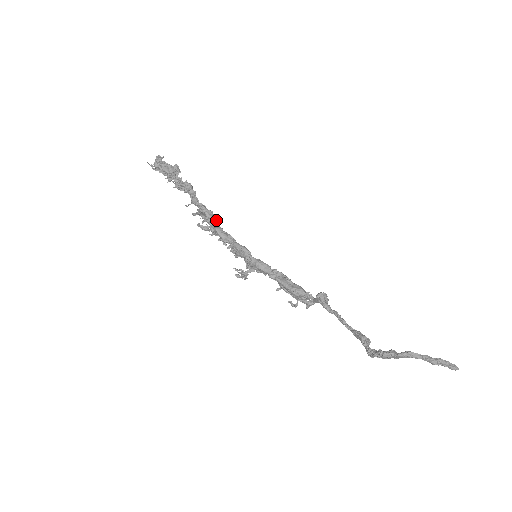
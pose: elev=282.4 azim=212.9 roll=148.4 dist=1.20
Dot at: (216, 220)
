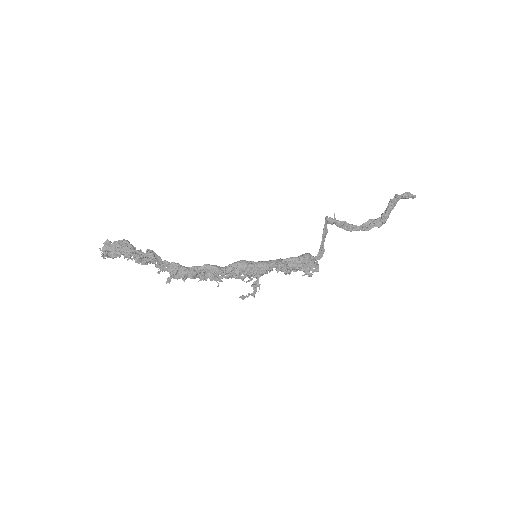
Dot at: (195, 268)
